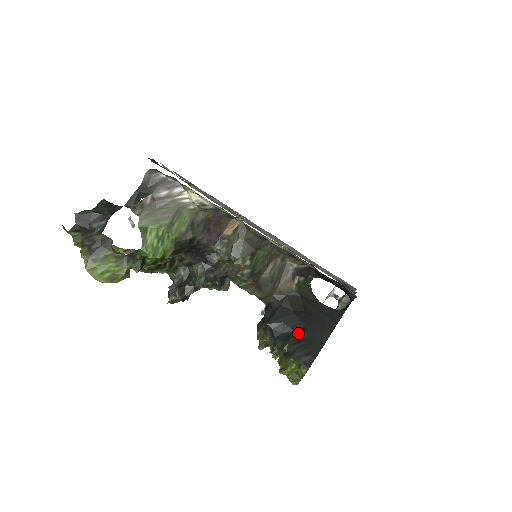
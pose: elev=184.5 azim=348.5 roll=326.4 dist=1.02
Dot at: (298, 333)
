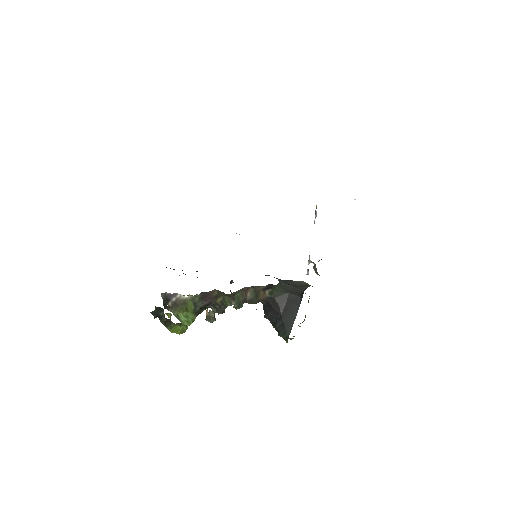
Dot at: (279, 320)
